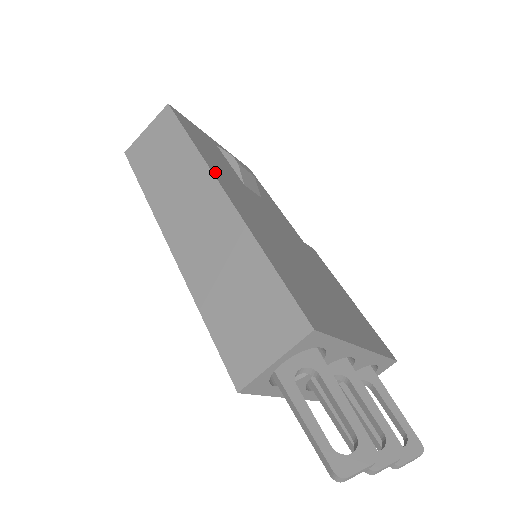
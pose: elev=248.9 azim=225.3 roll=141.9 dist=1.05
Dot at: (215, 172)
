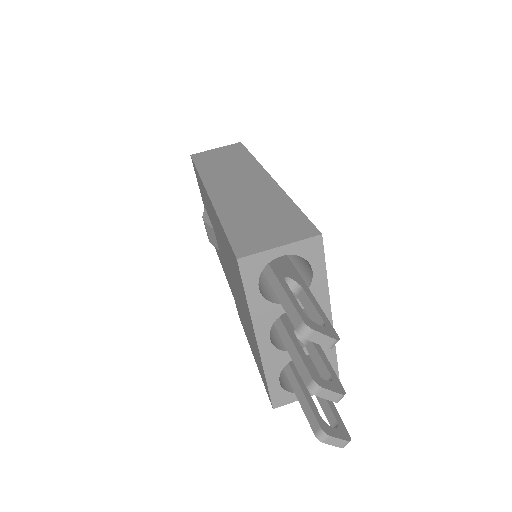
Dot at: occluded
